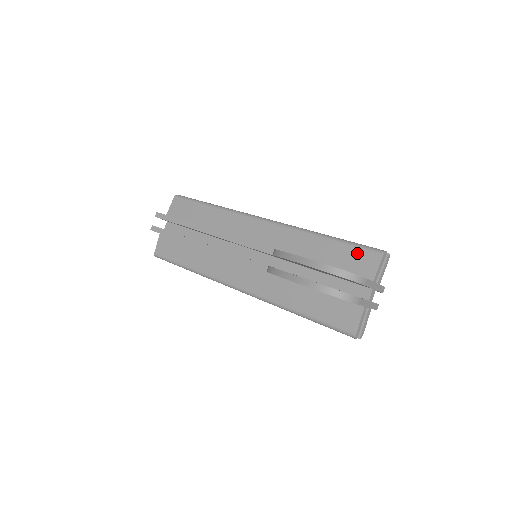
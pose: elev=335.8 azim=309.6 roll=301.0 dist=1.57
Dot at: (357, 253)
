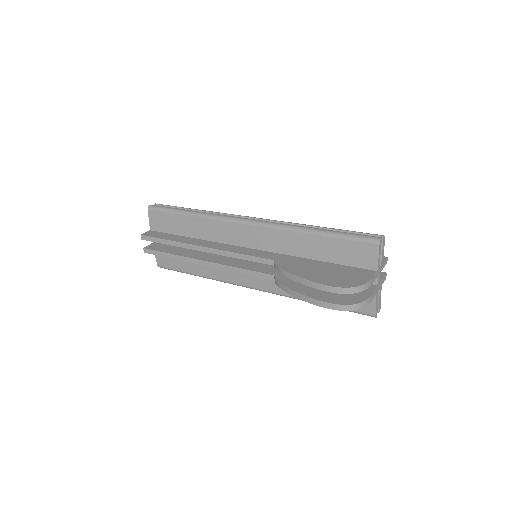
Dot at: (353, 246)
